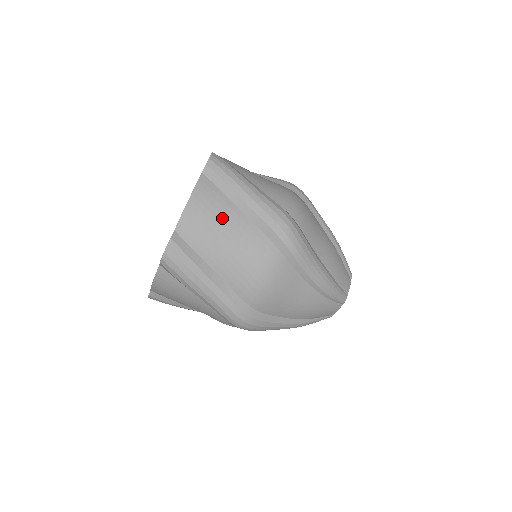
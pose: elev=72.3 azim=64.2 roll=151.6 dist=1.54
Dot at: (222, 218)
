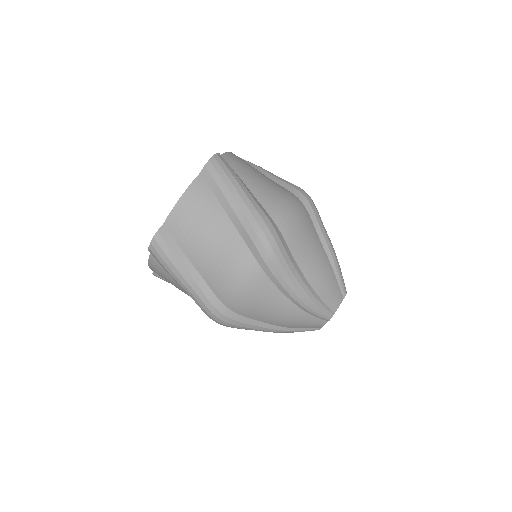
Dot at: (207, 220)
